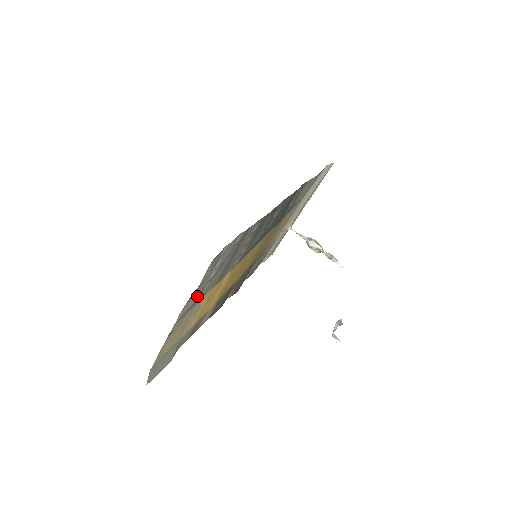
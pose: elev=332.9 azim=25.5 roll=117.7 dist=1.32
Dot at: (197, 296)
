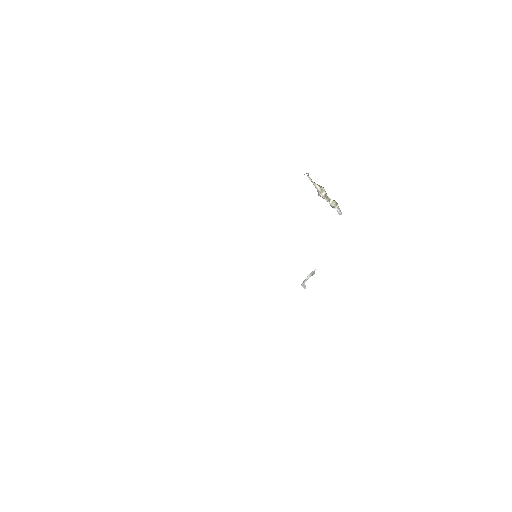
Dot at: occluded
